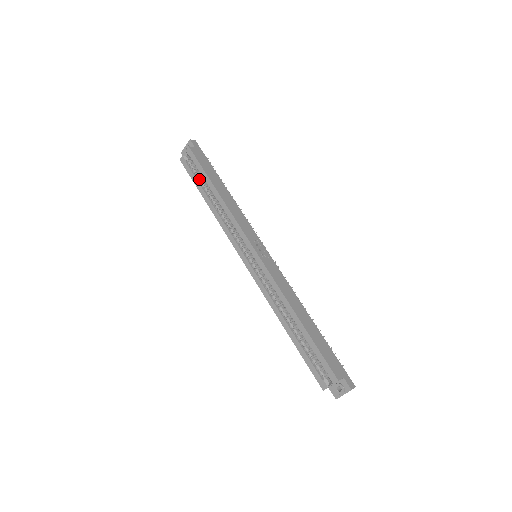
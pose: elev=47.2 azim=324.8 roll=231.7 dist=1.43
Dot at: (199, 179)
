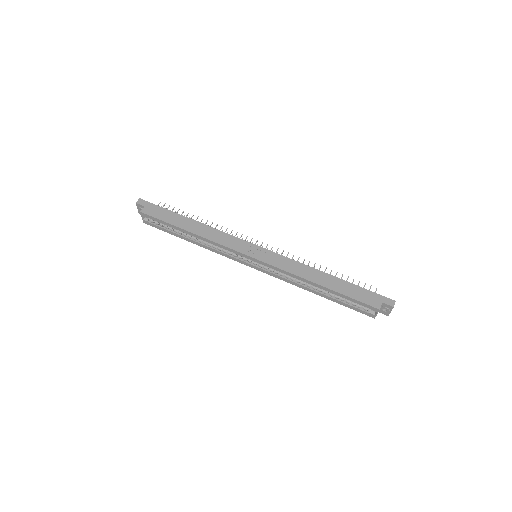
Dot at: (169, 229)
